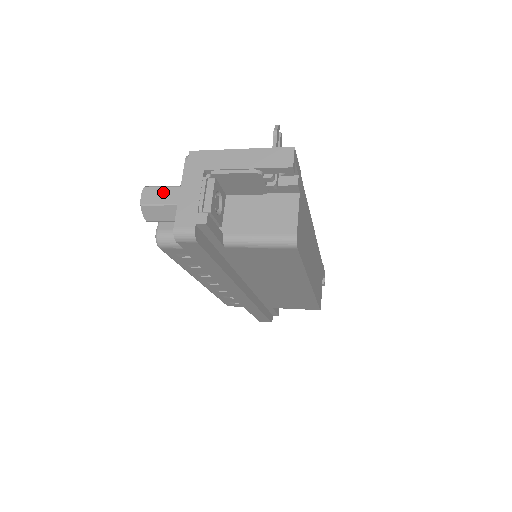
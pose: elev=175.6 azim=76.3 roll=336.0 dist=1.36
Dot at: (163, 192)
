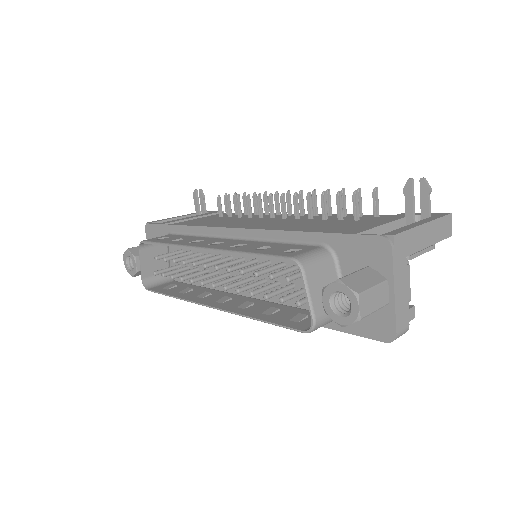
Dot at: (376, 294)
